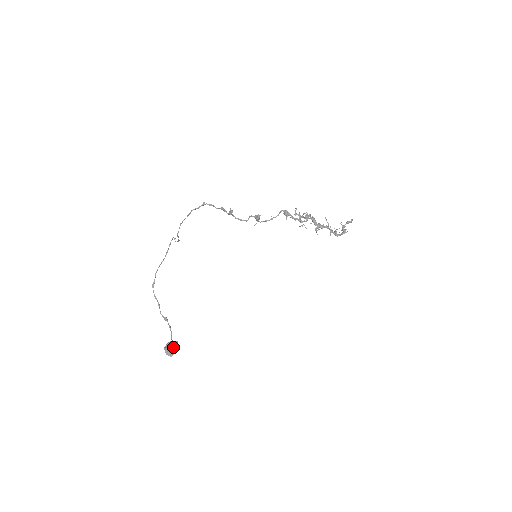
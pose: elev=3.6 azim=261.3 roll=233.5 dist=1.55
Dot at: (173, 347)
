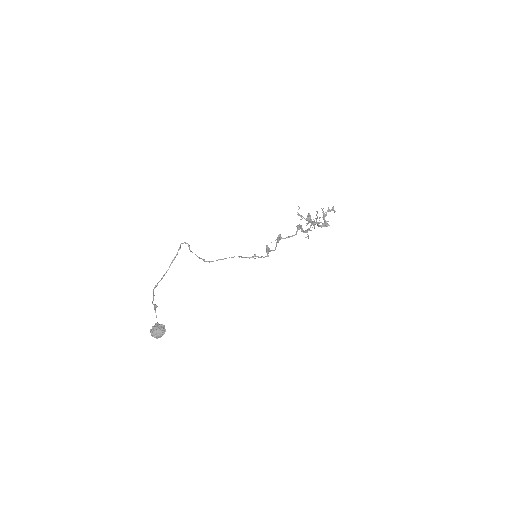
Dot at: (163, 334)
